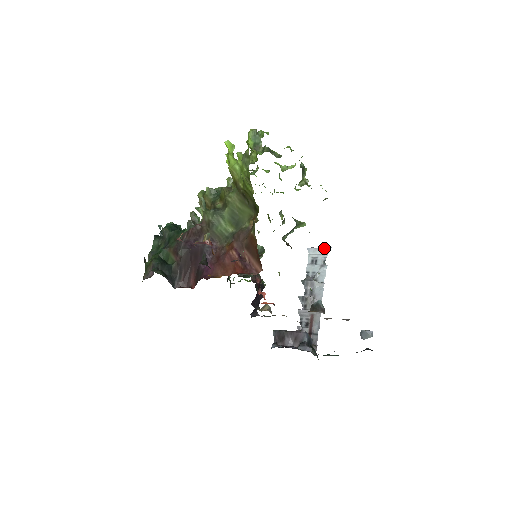
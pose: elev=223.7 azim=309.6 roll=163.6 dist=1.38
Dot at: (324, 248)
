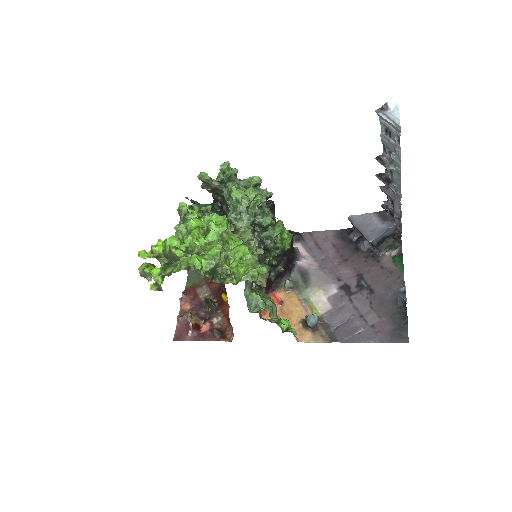
Dot at: (392, 125)
